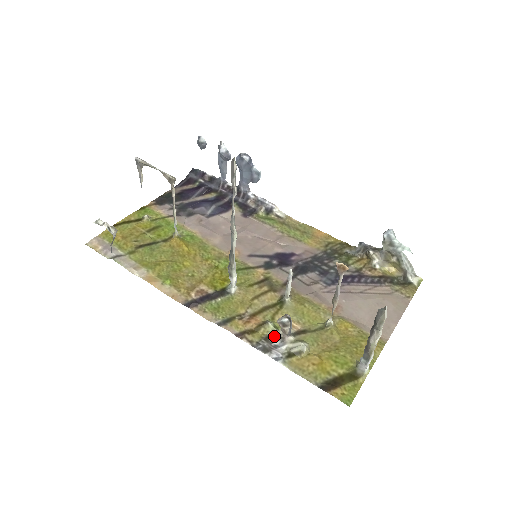
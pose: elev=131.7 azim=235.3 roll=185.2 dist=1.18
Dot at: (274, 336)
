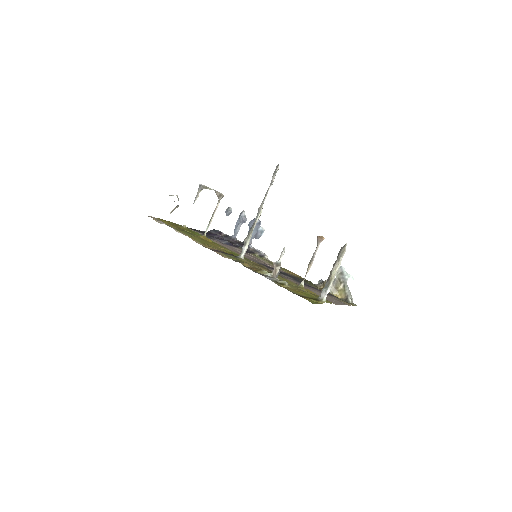
Dot at: (267, 275)
